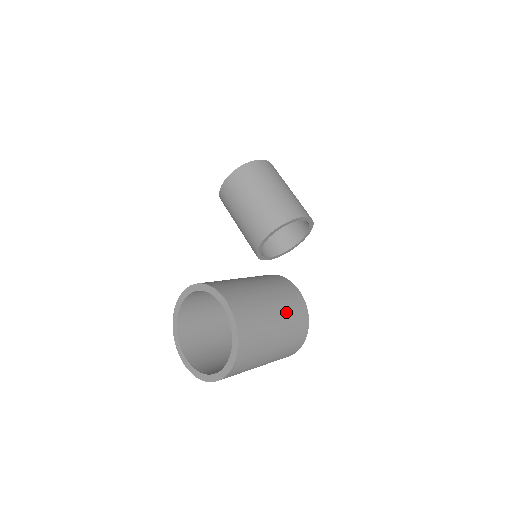
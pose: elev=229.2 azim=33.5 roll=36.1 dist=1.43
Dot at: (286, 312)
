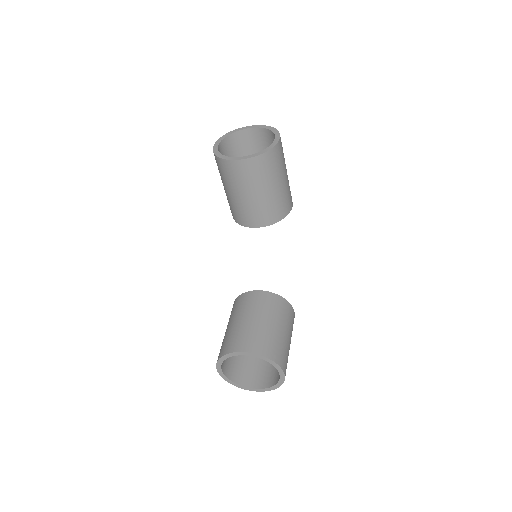
Dot at: occluded
